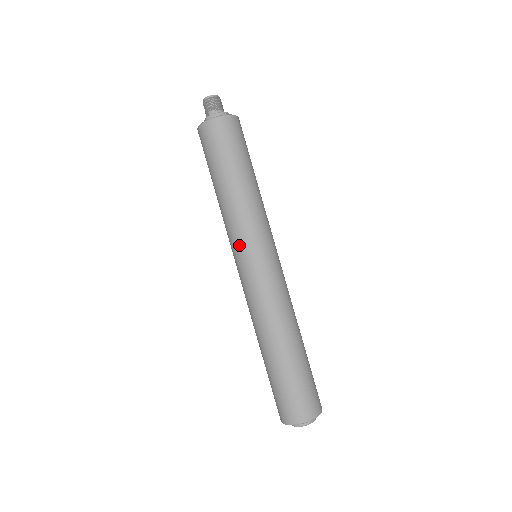
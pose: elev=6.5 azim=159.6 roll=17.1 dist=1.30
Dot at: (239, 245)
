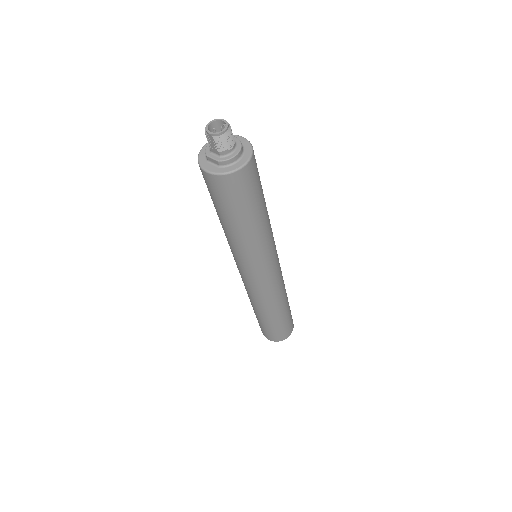
Dot at: (251, 266)
